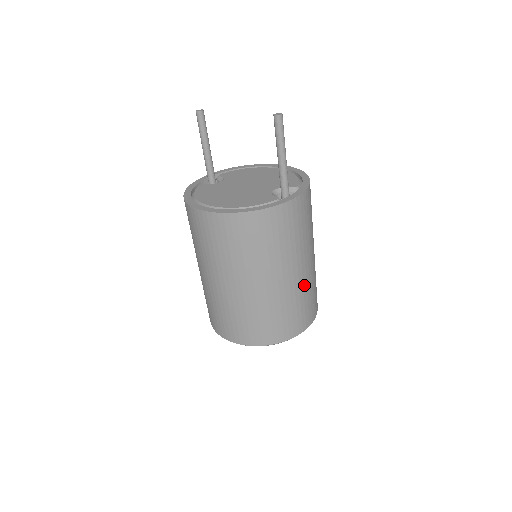
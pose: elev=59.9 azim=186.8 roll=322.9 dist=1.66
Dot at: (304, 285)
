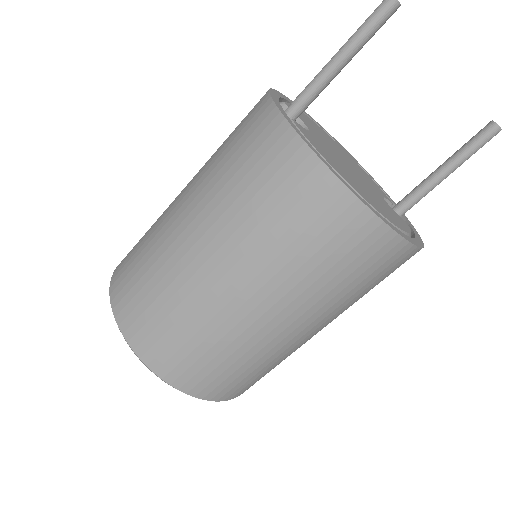
Dot at: occluded
